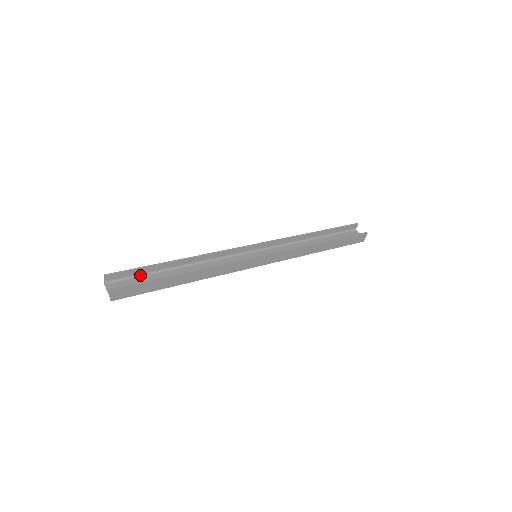
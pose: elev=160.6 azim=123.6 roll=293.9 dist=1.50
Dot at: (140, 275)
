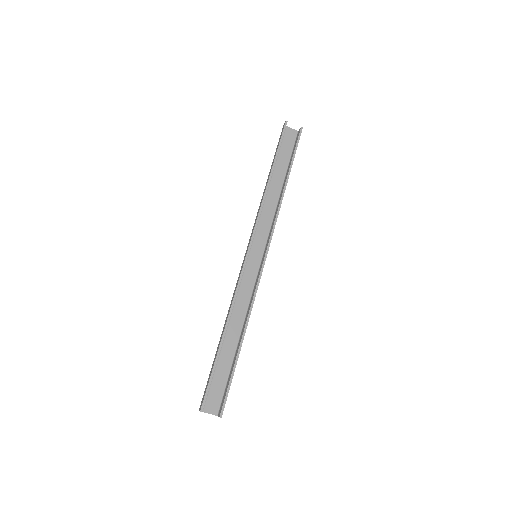
Dot at: occluded
